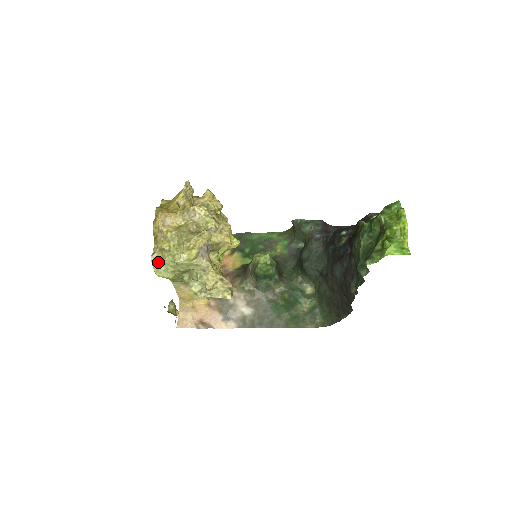
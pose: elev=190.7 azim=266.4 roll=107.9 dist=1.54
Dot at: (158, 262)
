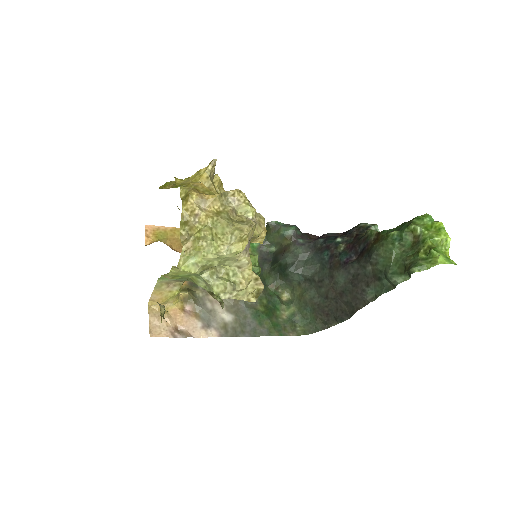
Dot at: (189, 253)
